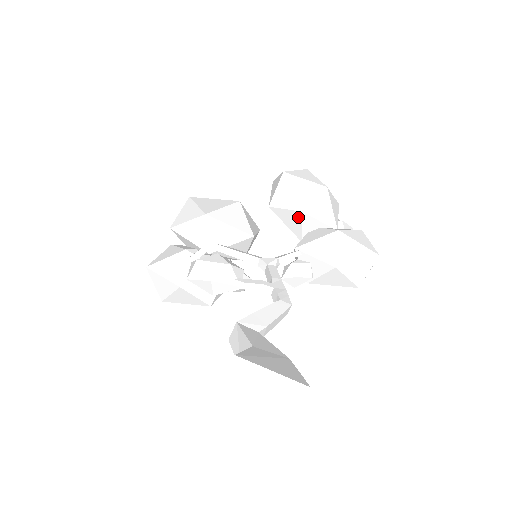
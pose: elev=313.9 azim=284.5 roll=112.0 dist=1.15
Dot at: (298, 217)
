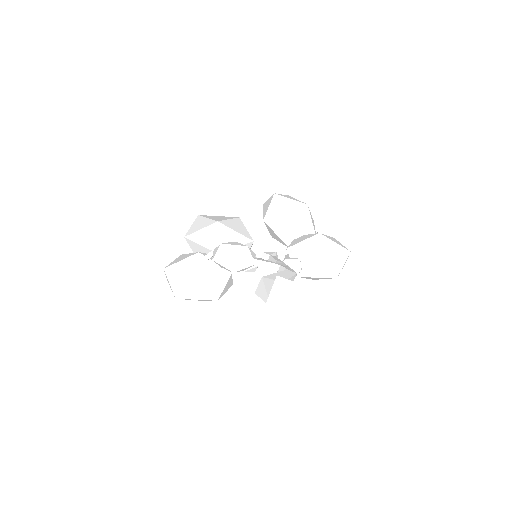
Dot at: (287, 226)
